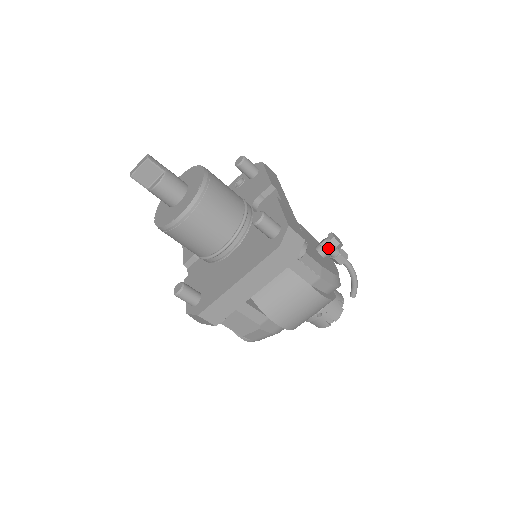
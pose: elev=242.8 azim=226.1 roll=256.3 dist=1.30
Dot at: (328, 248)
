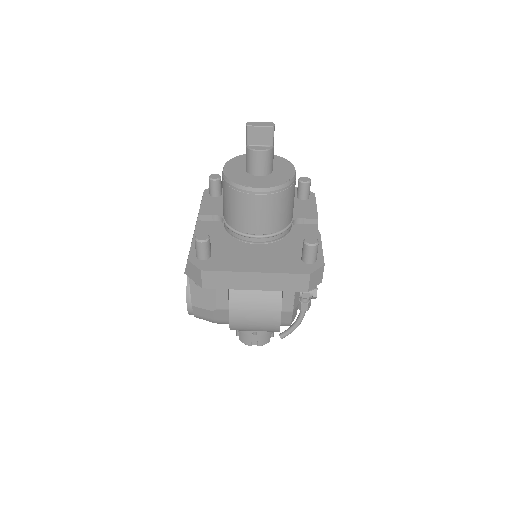
Dot at: (307, 293)
